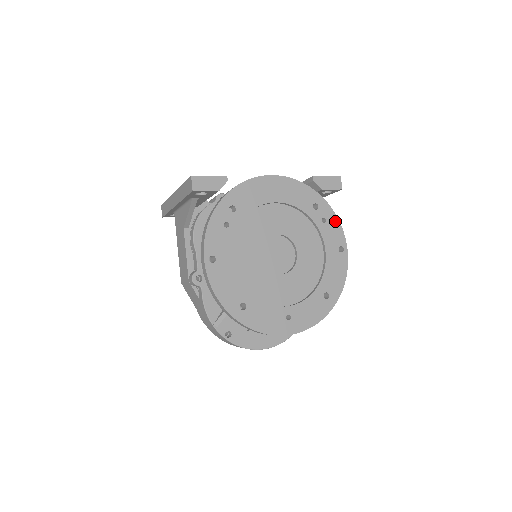
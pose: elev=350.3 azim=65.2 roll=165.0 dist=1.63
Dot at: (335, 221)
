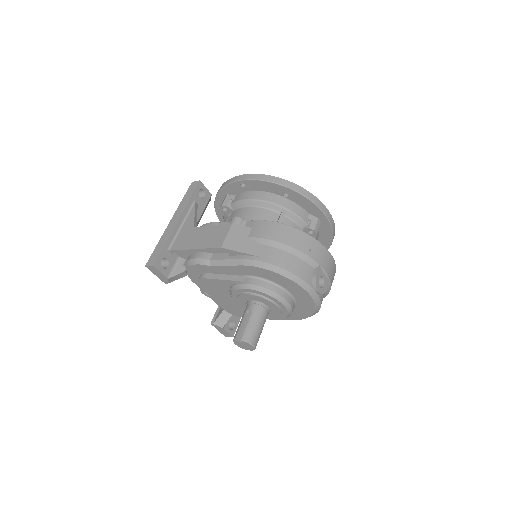
Dot at: occluded
